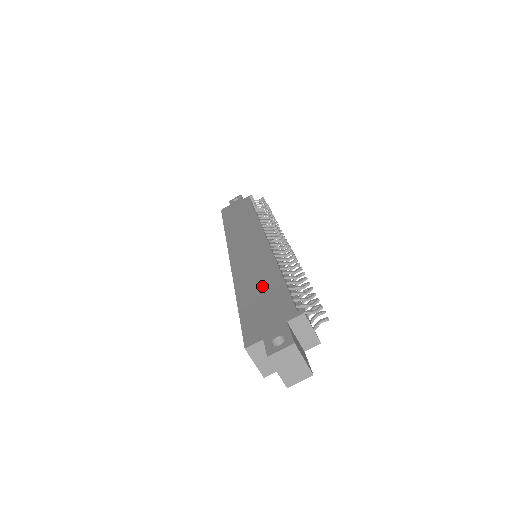
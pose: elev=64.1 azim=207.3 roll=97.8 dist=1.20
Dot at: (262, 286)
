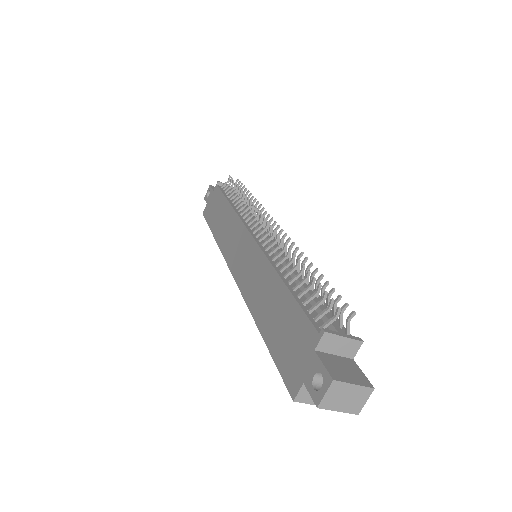
Dot at: (274, 307)
